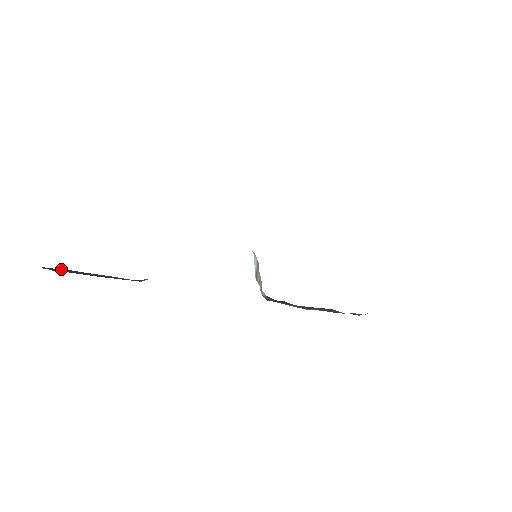
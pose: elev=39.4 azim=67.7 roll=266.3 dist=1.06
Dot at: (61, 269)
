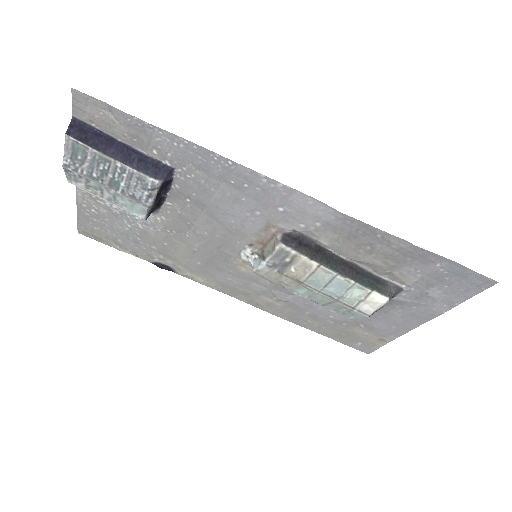
Dot at: (86, 134)
